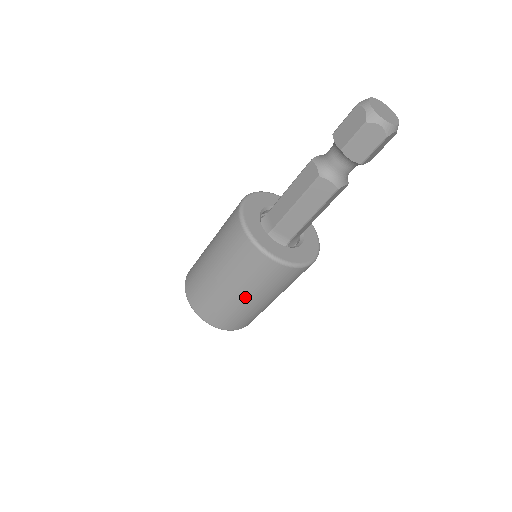
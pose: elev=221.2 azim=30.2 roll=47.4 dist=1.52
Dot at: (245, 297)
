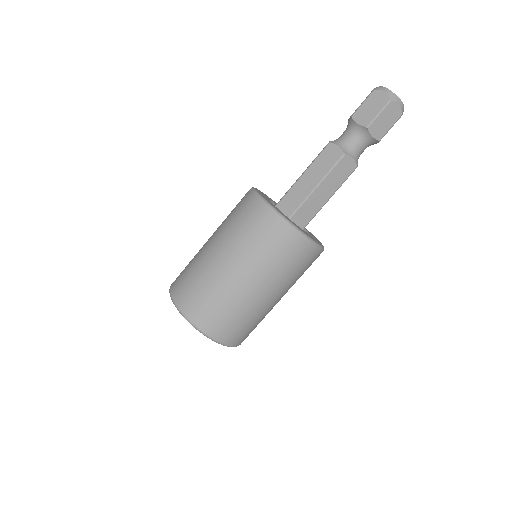
Dot at: (267, 293)
